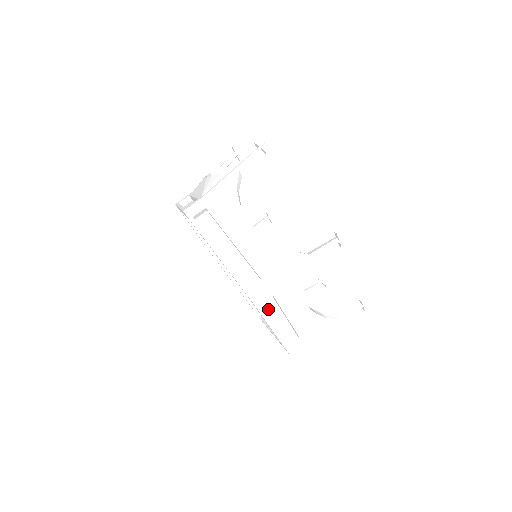
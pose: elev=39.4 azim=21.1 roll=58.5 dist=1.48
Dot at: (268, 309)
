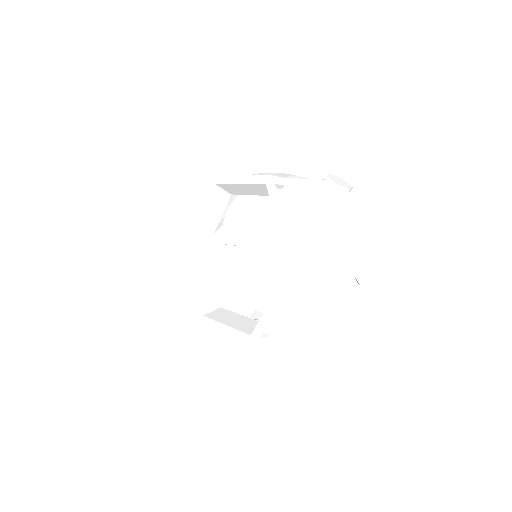
Dot at: occluded
